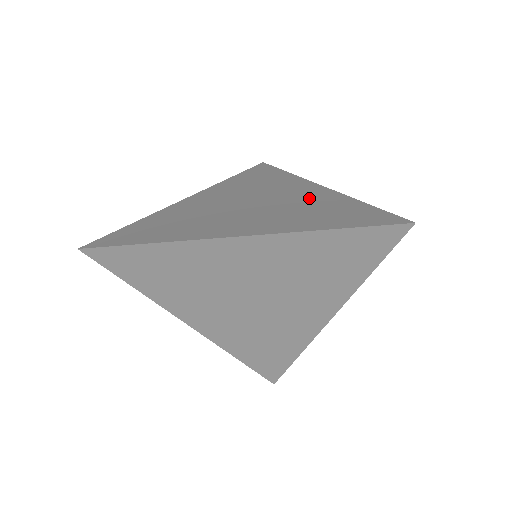
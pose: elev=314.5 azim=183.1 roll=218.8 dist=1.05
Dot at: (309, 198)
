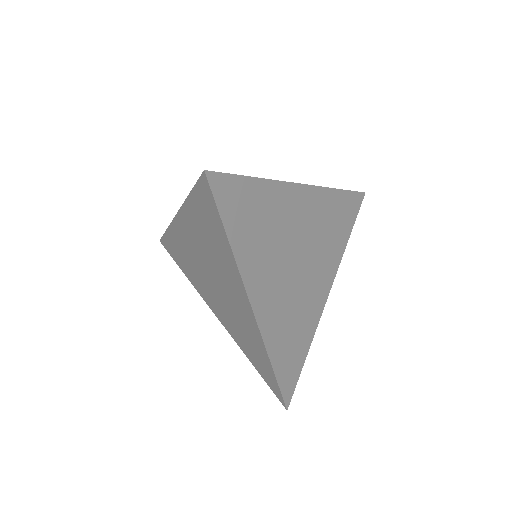
Dot at: occluded
